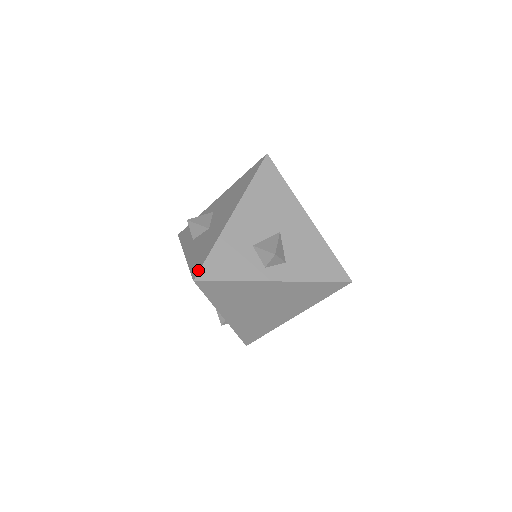
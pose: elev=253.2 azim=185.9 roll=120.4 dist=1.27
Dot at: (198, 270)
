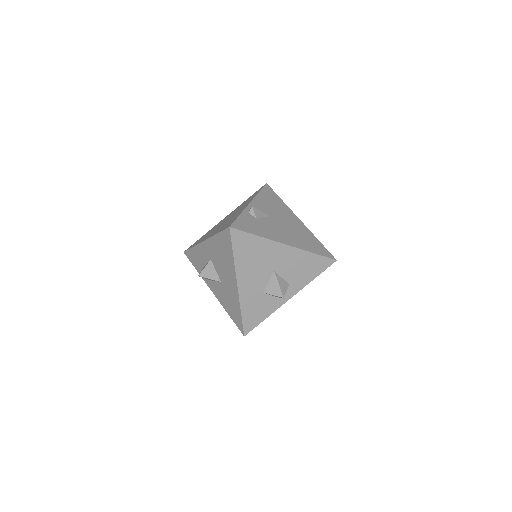
Dot at: (242, 329)
